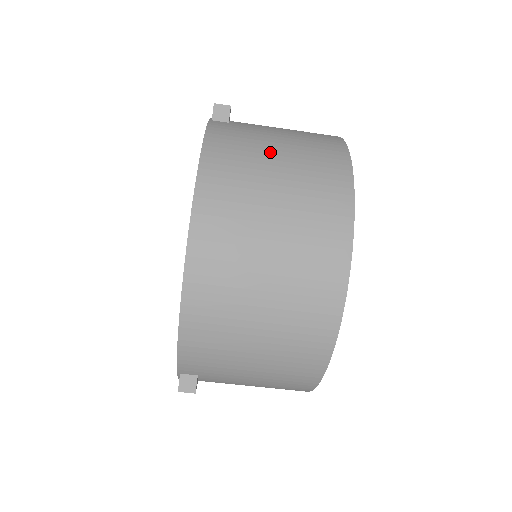
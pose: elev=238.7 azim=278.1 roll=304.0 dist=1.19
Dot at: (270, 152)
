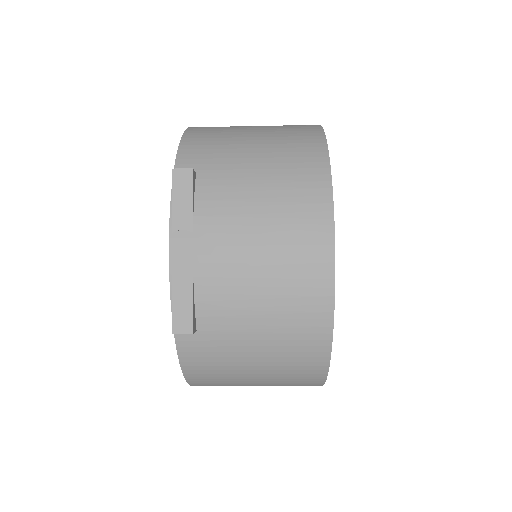
Dot at: (247, 372)
